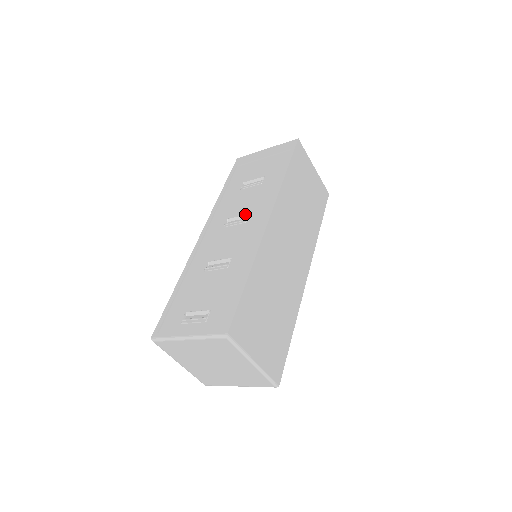
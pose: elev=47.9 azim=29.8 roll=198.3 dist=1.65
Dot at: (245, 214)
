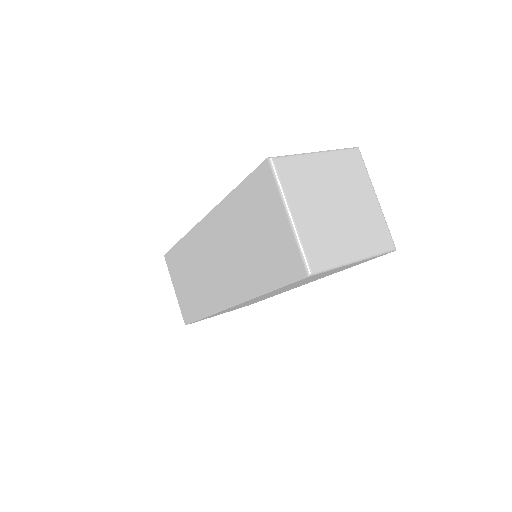
Dot at: occluded
